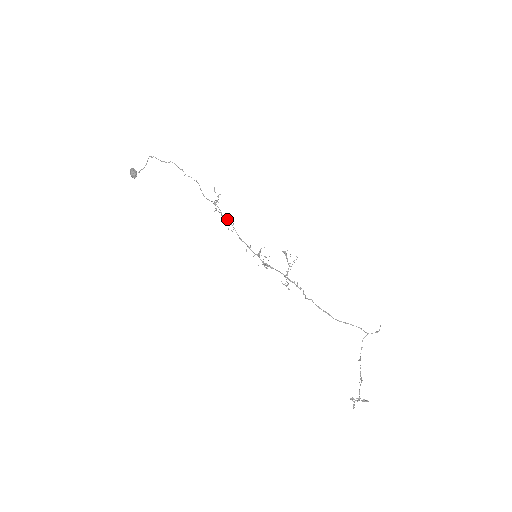
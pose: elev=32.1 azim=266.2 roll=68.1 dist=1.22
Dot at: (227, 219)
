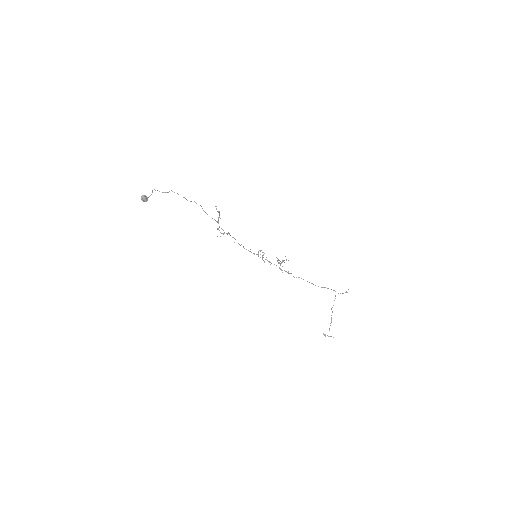
Dot at: (229, 234)
